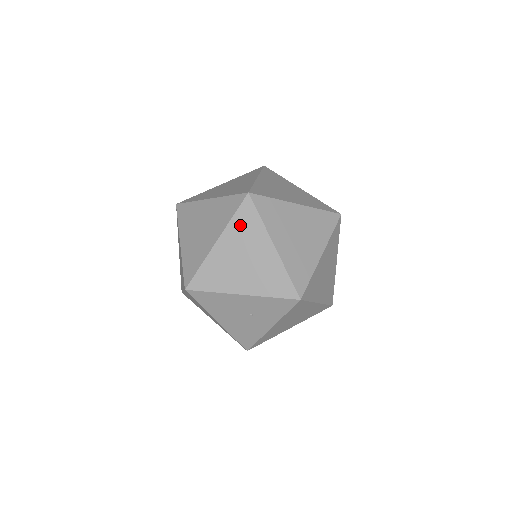
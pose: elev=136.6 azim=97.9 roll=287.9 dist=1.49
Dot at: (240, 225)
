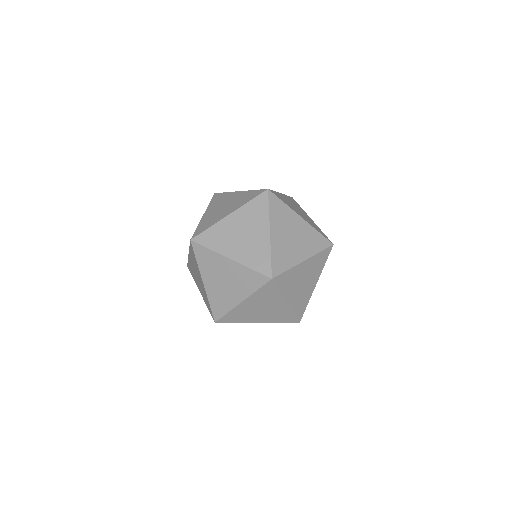
Dot at: occluded
